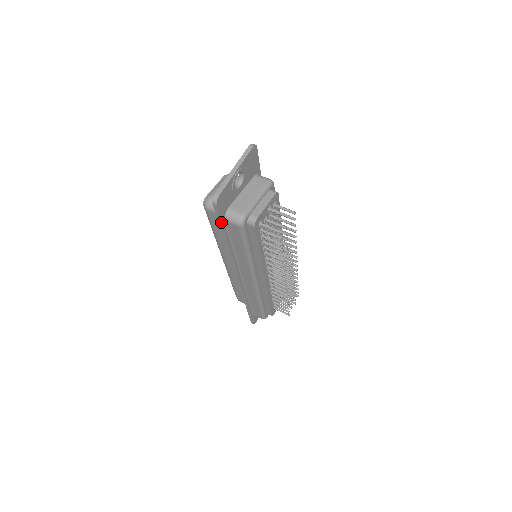
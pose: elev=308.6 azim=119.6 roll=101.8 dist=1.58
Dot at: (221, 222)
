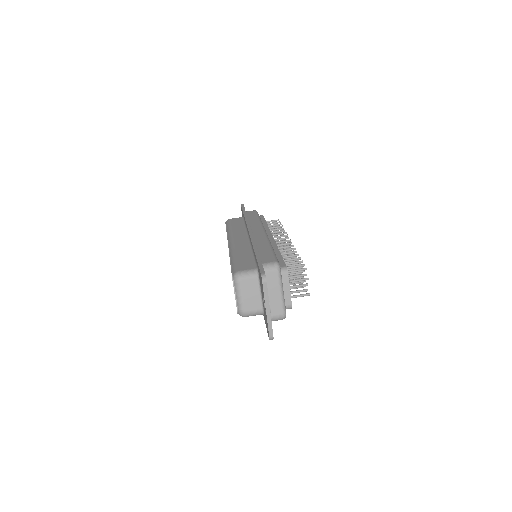
Dot at: occluded
